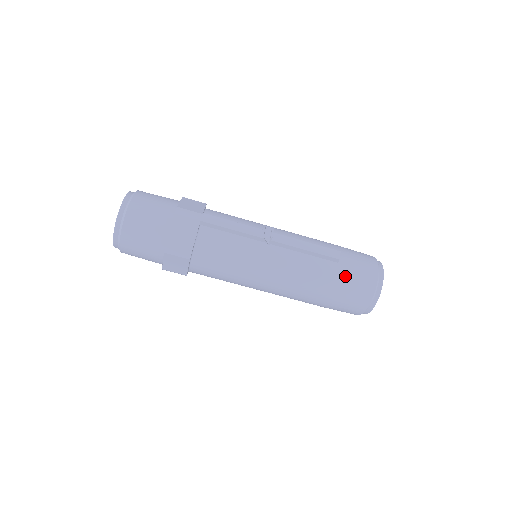
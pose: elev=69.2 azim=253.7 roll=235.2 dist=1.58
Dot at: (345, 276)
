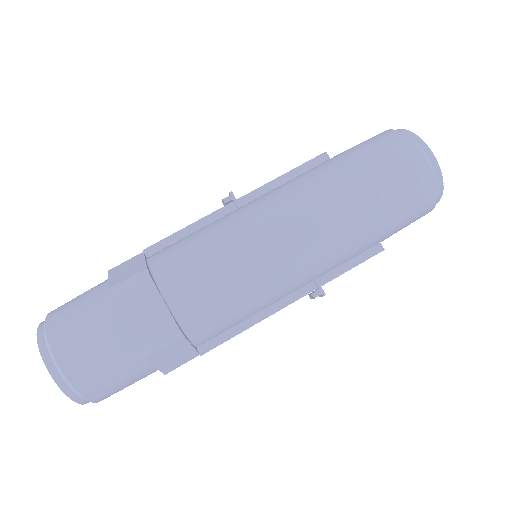
Dot at: (349, 151)
